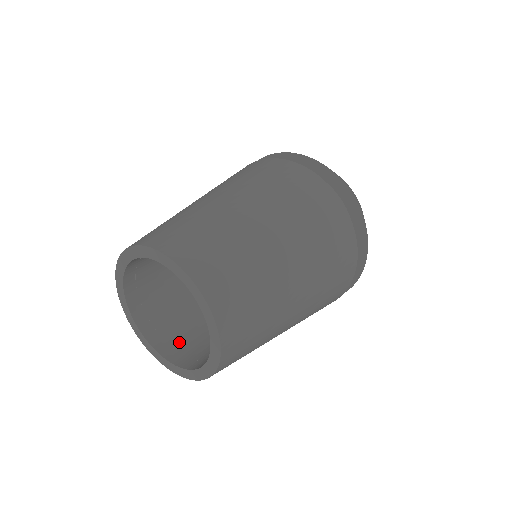
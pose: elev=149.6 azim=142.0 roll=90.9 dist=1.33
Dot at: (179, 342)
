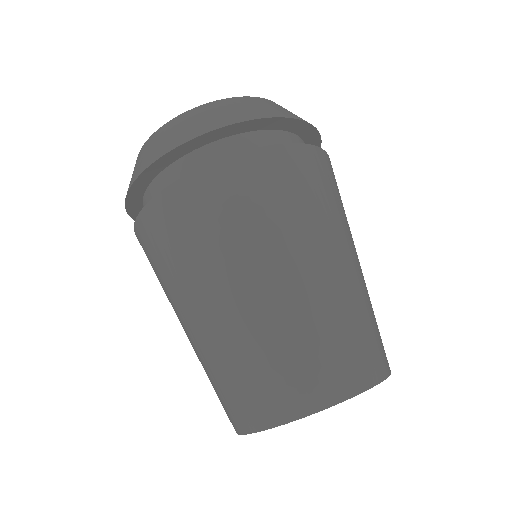
Dot at: occluded
